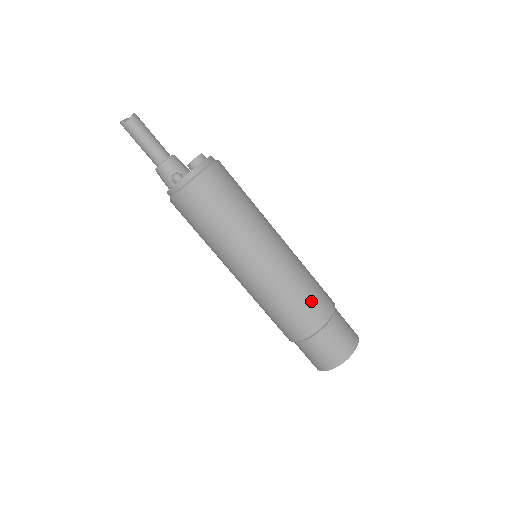
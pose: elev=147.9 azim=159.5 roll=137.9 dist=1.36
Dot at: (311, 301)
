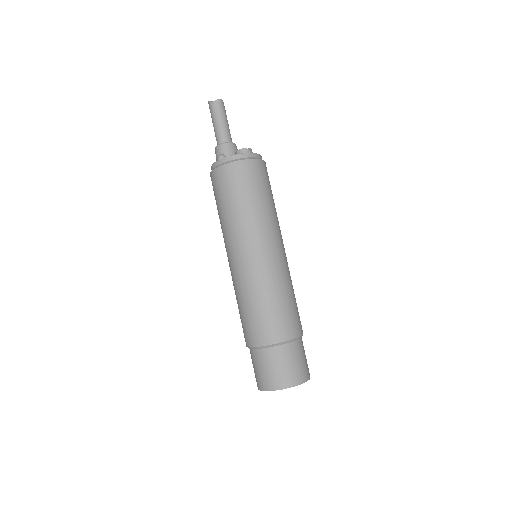
Dot at: (274, 316)
